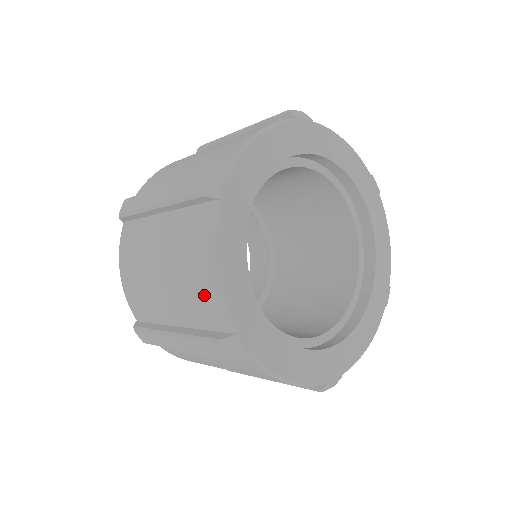
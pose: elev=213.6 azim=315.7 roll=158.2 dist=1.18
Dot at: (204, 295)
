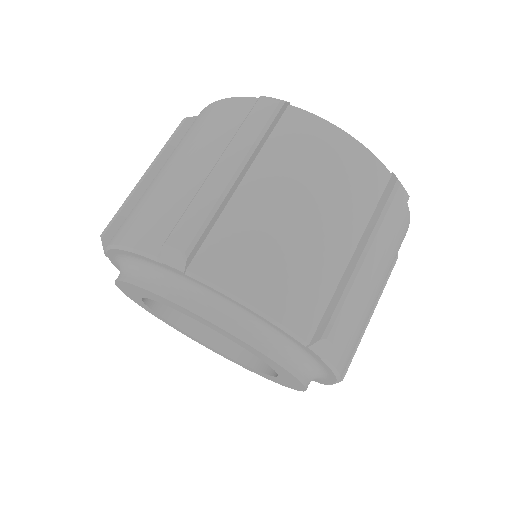
Dot at: (224, 112)
